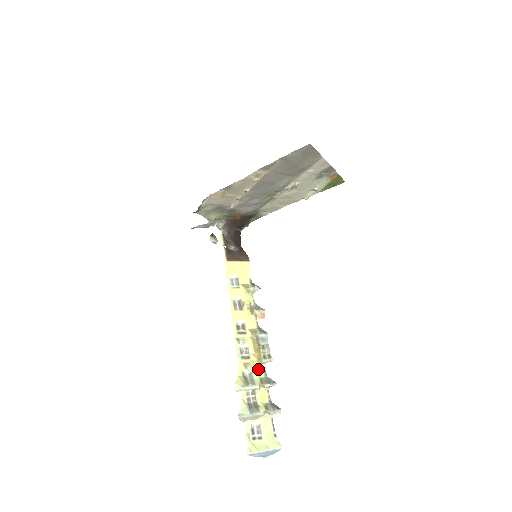
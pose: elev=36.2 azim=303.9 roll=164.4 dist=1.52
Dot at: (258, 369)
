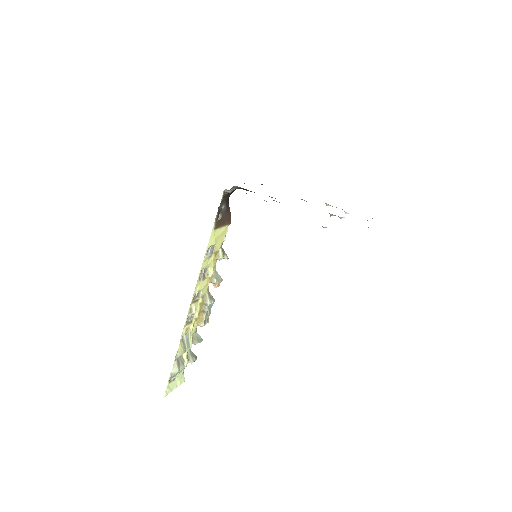
Dot at: (194, 329)
